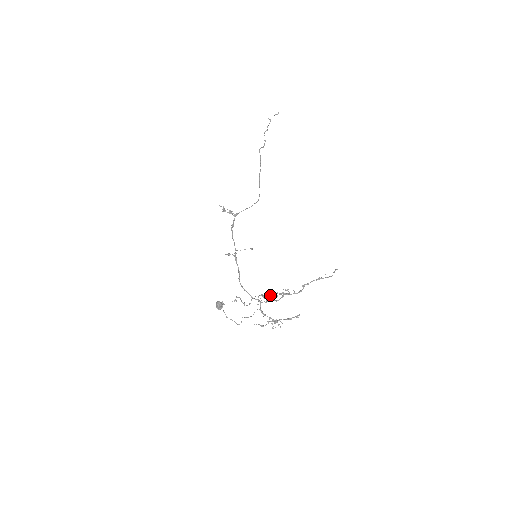
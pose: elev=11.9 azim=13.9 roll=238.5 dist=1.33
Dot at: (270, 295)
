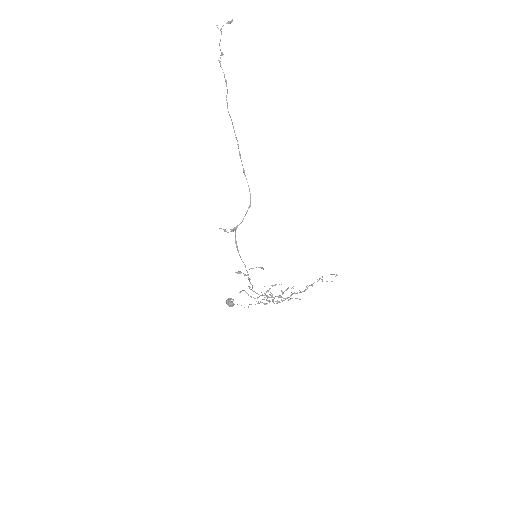
Dot at: occluded
